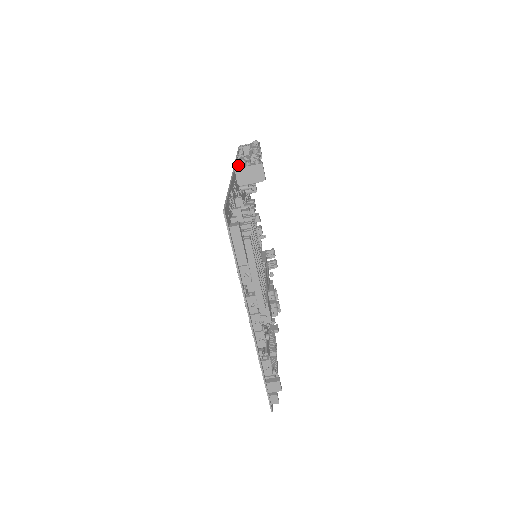
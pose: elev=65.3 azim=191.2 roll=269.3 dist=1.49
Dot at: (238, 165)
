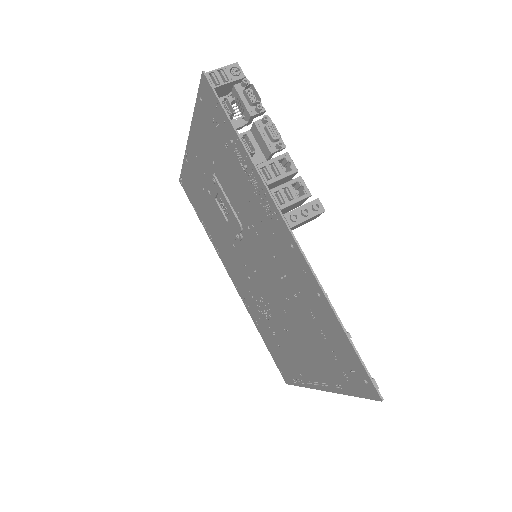
Dot at: (296, 221)
